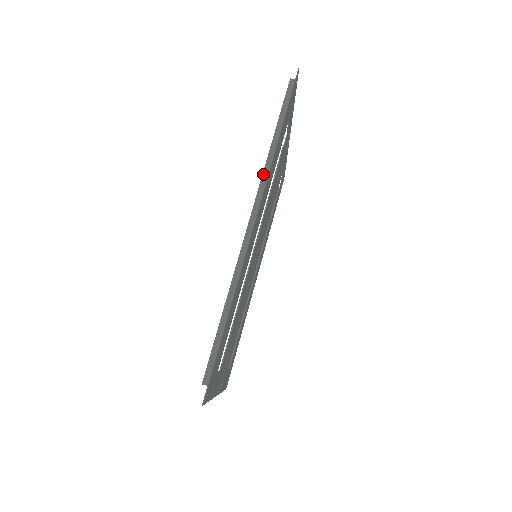
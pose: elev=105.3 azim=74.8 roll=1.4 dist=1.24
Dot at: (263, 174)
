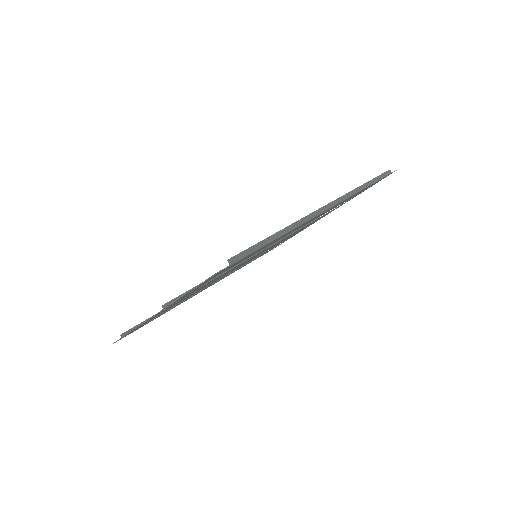
Dot at: (348, 193)
